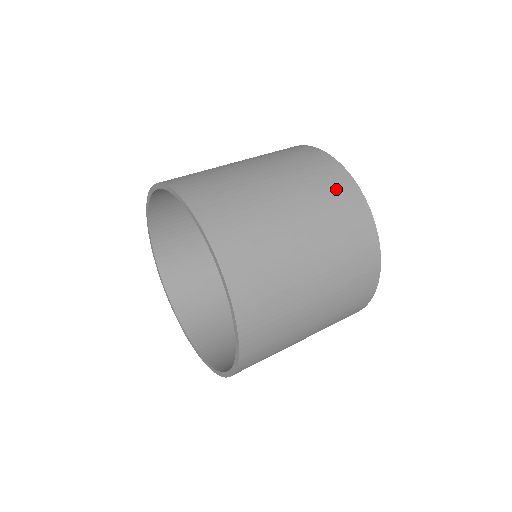
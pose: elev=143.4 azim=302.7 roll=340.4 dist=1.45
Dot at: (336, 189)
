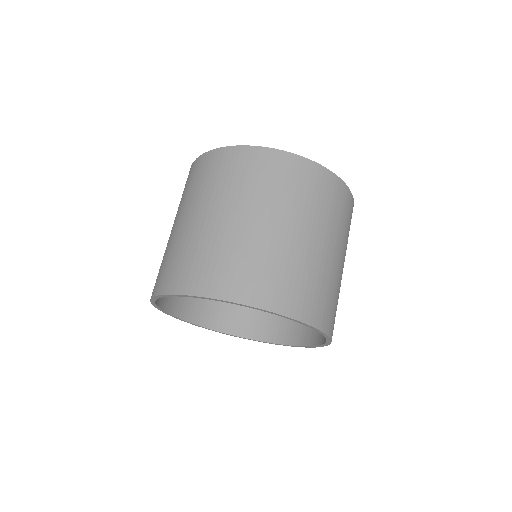
Dot at: occluded
